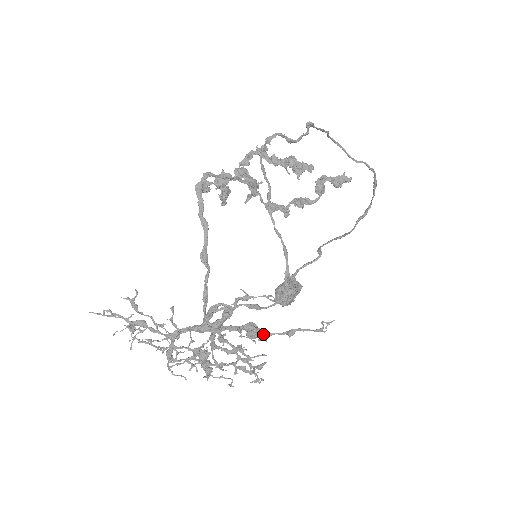
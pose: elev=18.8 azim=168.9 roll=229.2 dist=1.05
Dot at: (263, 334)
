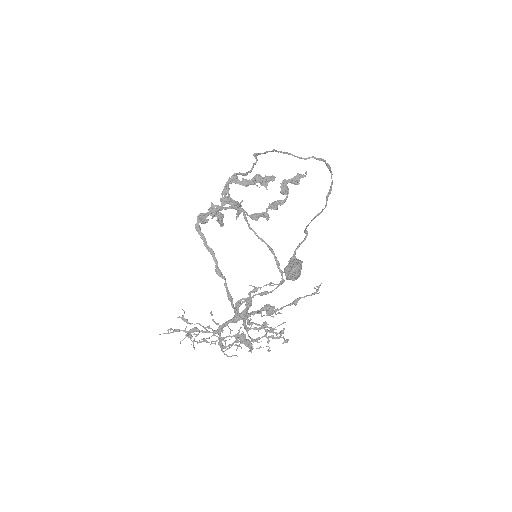
Dot at: (277, 309)
